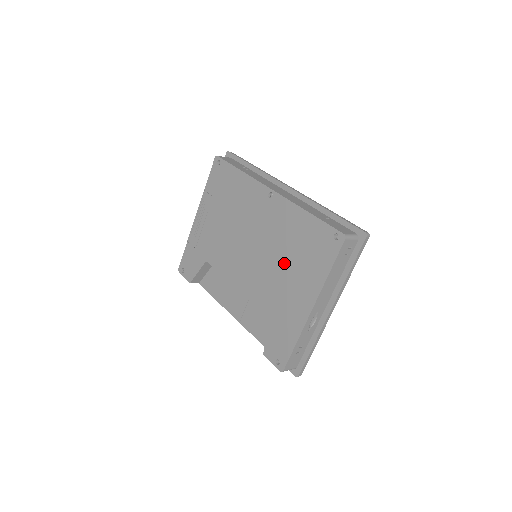
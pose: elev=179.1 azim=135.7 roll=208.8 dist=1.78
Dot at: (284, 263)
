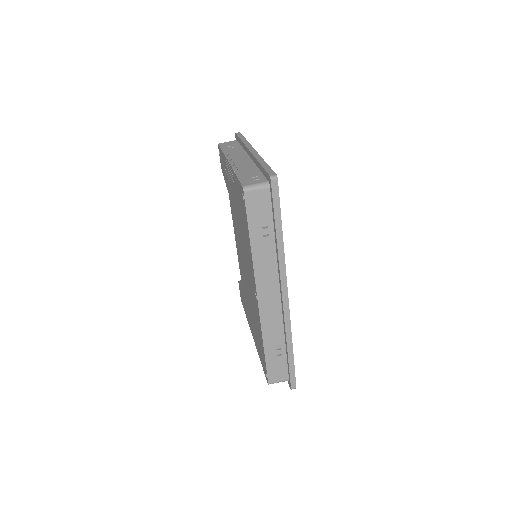
Dot at: (251, 310)
